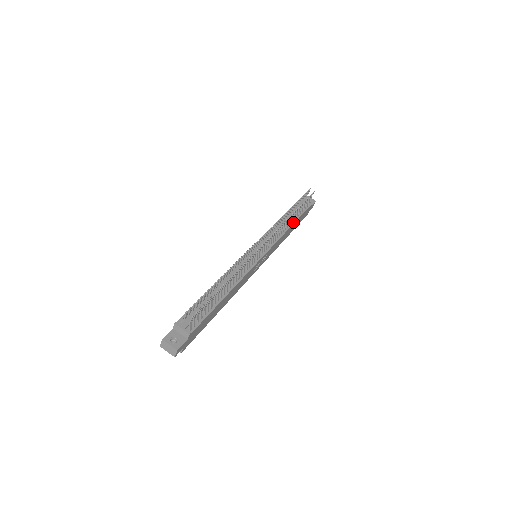
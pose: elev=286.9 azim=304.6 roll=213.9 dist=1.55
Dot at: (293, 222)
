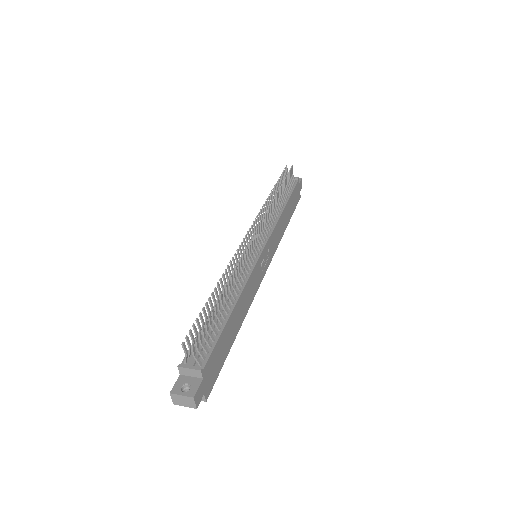
Dot at: (284, 205)
